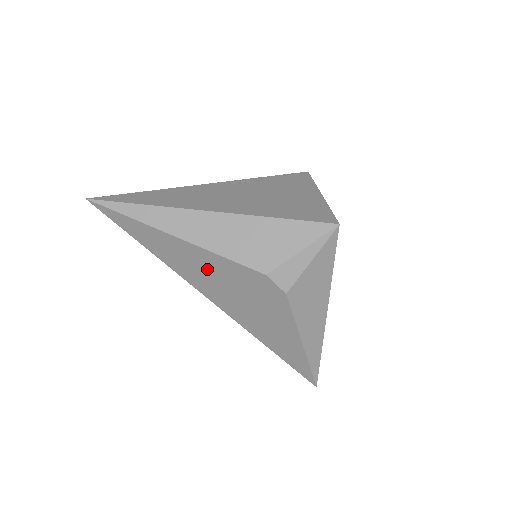
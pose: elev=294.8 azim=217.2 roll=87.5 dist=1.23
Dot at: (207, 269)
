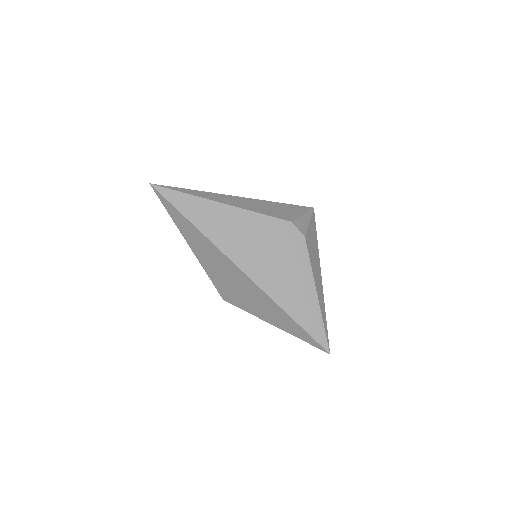
Dot at: (245, 231)
